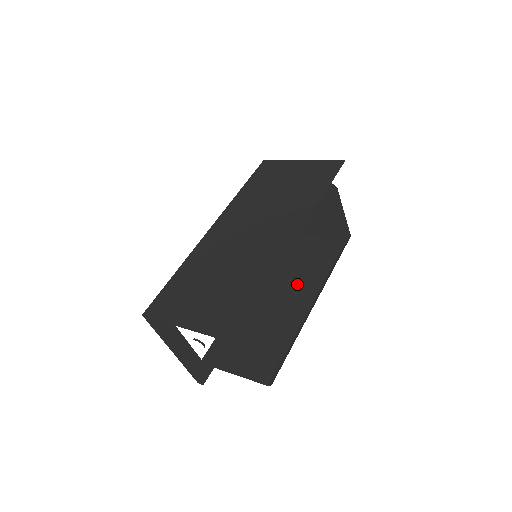
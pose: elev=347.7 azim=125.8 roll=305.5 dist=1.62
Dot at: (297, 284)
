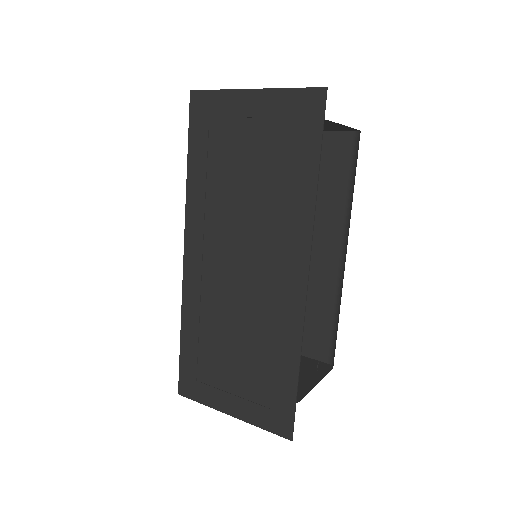
Dot at: occluded
